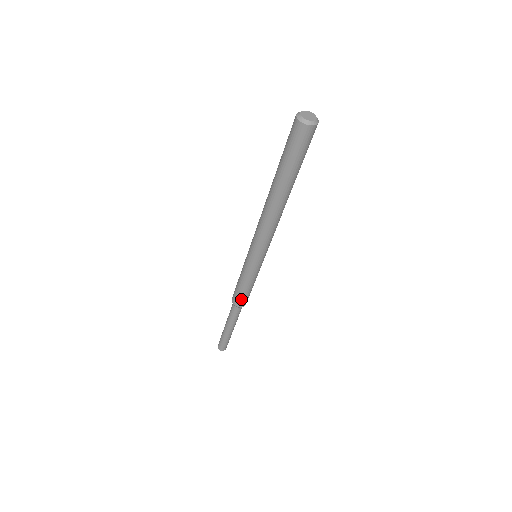
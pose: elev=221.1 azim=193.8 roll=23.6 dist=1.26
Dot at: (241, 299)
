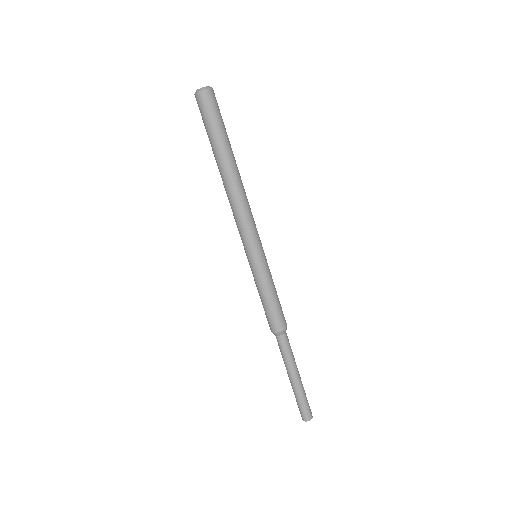
Dot at: (277, 317)
